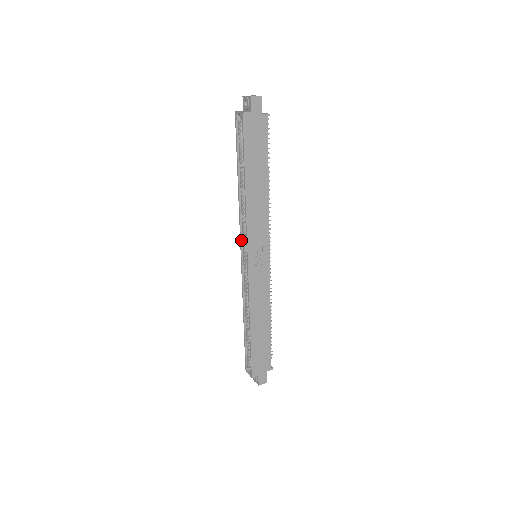
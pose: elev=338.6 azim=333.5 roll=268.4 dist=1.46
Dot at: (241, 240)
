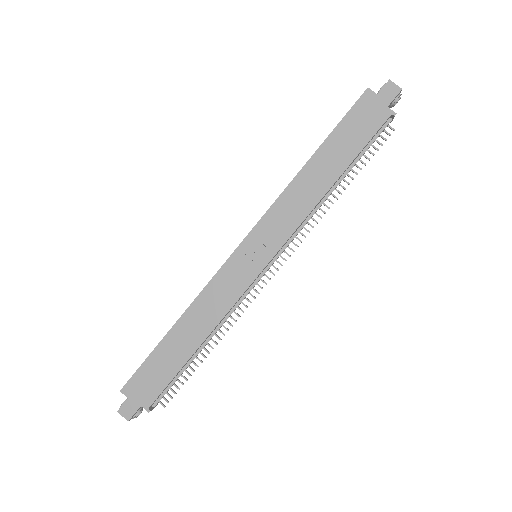
Dot at: occluded
